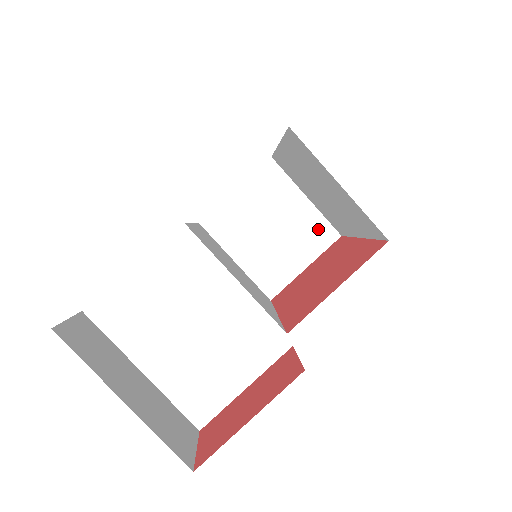
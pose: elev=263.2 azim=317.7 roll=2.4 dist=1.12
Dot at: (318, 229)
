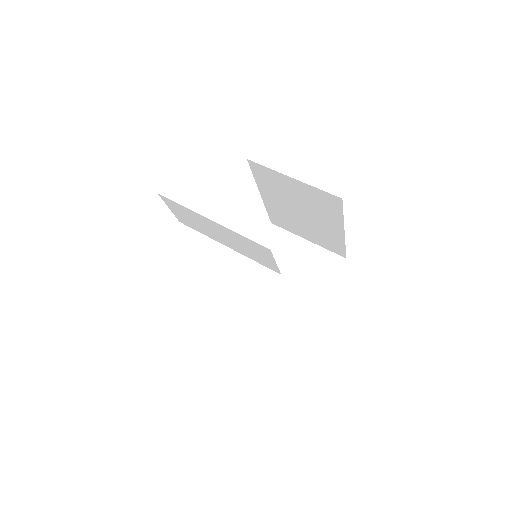
Dot at: (325, 260)
